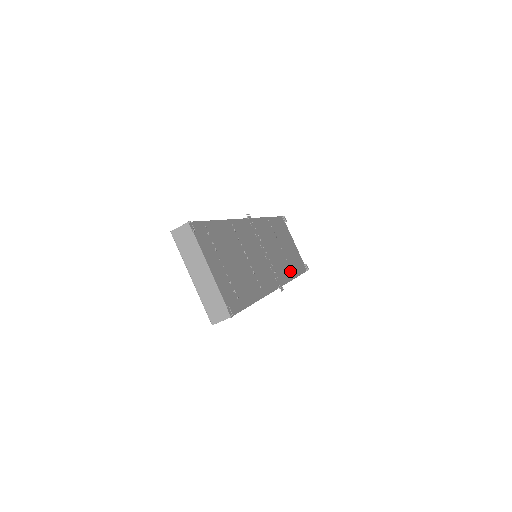
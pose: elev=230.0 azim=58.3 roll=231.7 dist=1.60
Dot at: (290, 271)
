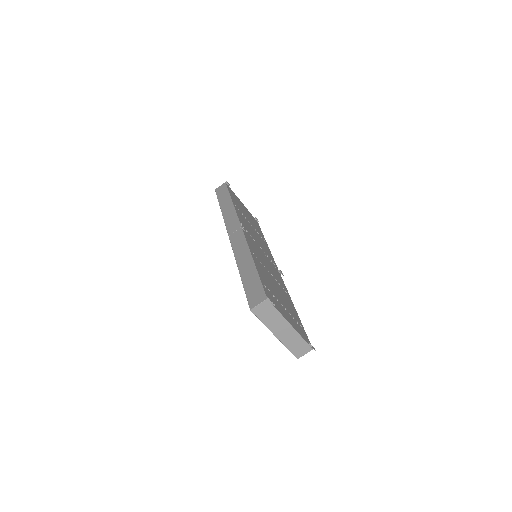
Dot at: (264, 242)
